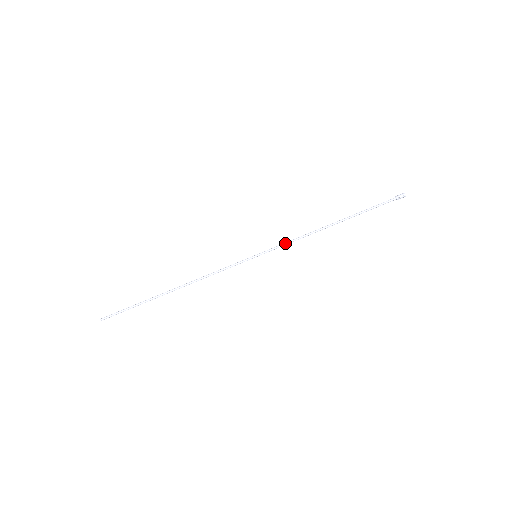
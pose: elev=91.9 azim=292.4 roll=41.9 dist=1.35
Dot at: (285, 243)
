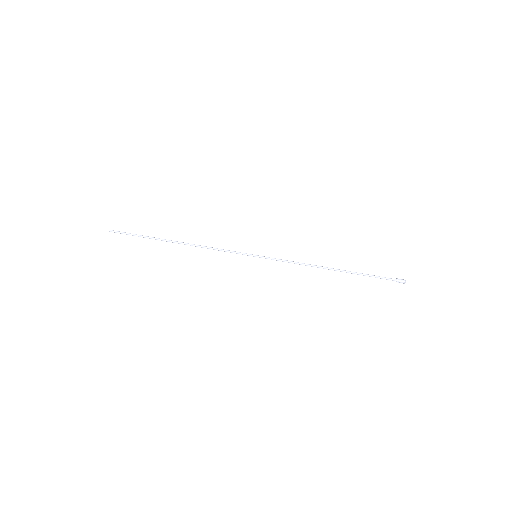
Dot at: (285, 260)
